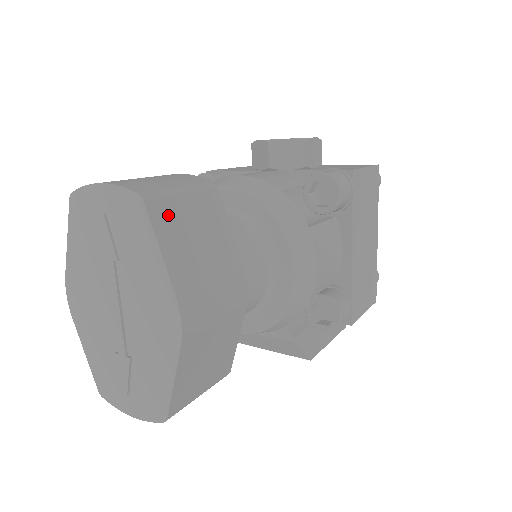
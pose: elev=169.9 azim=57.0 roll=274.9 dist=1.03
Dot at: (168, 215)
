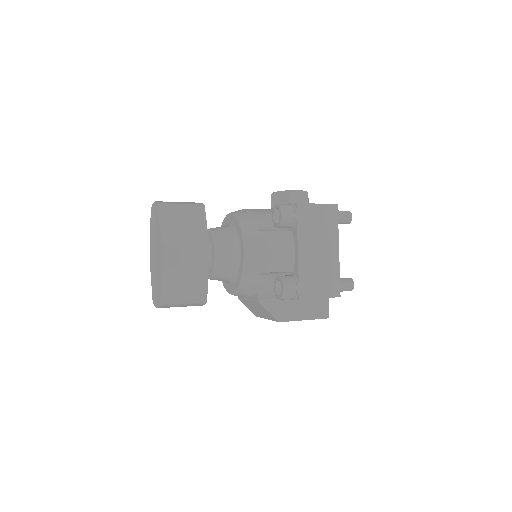
Dot at: (169, 212)
